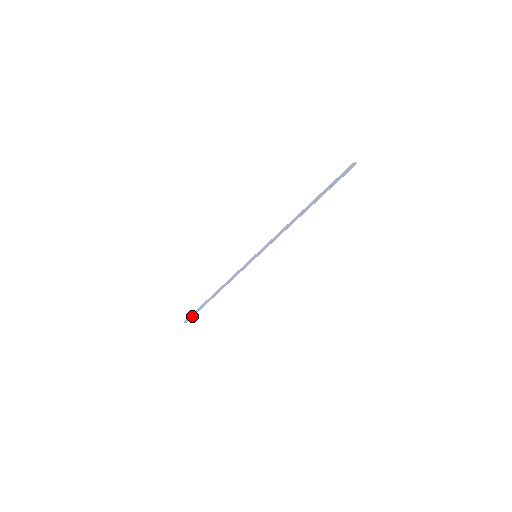
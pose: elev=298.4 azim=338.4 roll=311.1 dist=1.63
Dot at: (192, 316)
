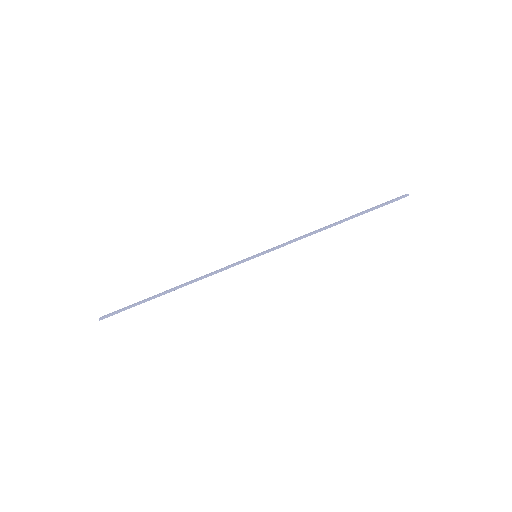
Dot at: (118, 312)
